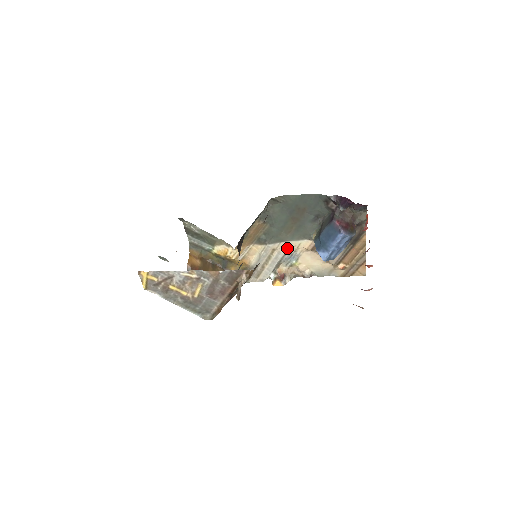
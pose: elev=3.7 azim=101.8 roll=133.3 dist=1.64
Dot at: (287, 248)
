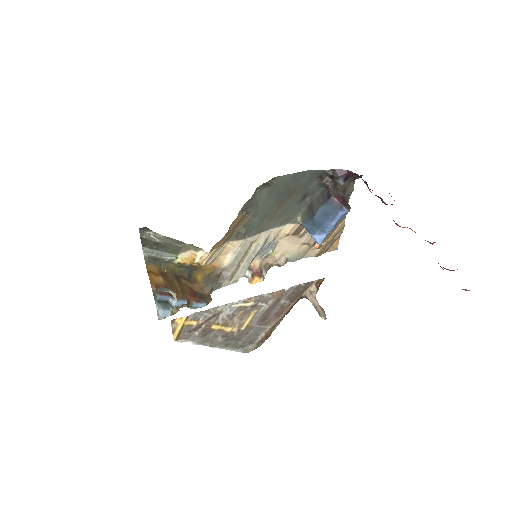
Dot at: (266, 238)
